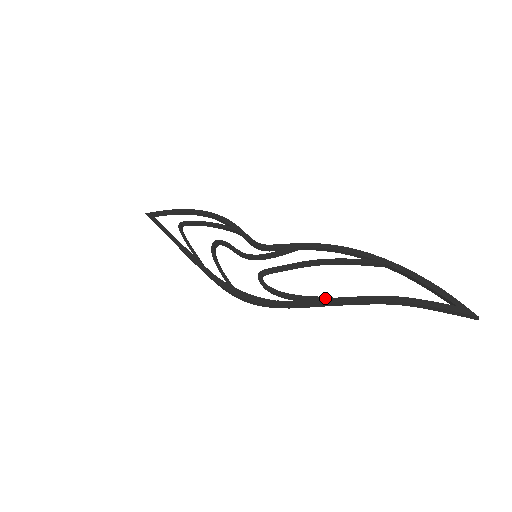
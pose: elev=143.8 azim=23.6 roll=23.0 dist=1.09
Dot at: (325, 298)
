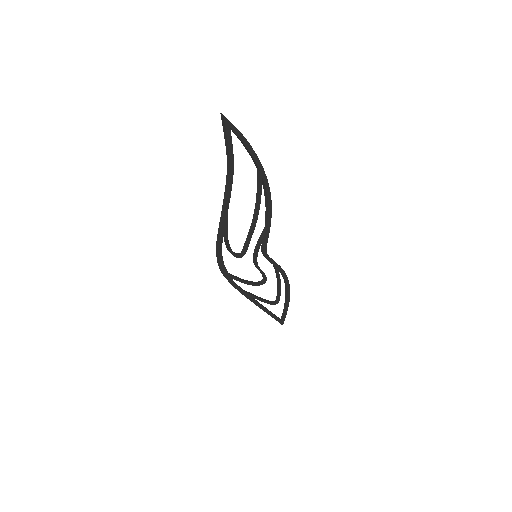
Dot at: (224, 214)
